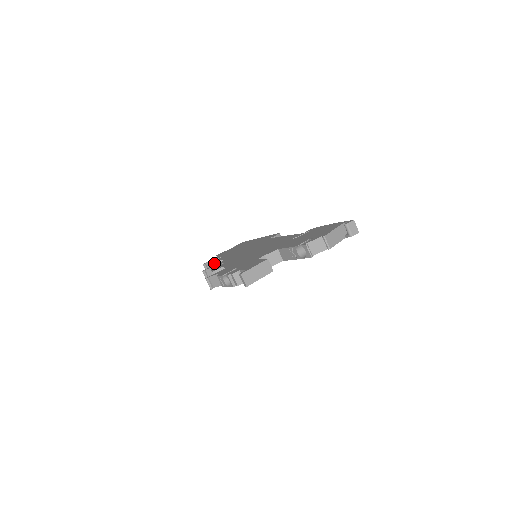
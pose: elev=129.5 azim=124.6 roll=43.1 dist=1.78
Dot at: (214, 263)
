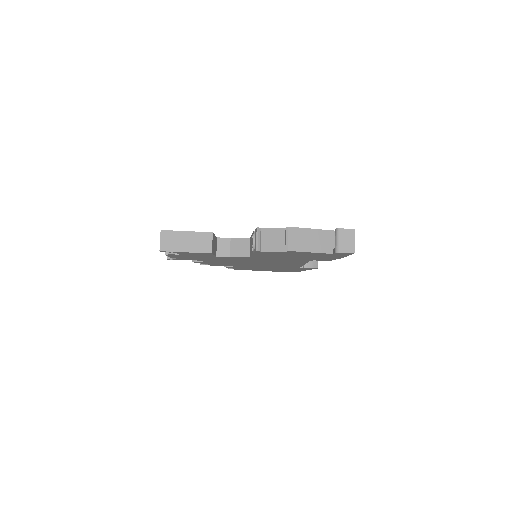
Dot at: occluded
